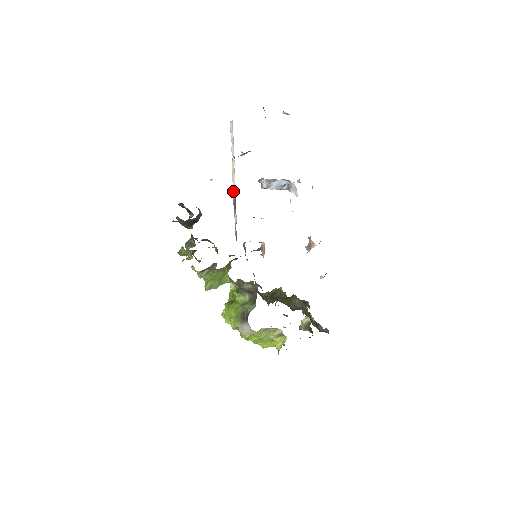
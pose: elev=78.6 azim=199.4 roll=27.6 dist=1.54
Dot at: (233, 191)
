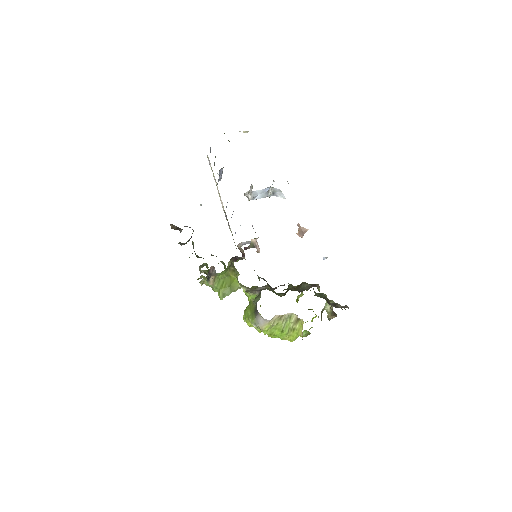
Dot at: (223, 209)
